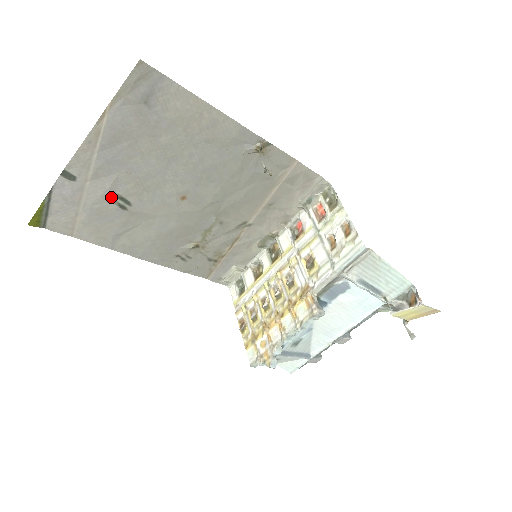
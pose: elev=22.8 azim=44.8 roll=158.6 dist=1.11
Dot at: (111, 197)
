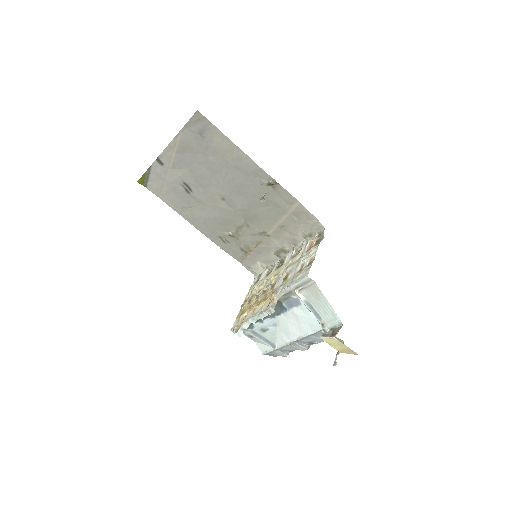
Dot at: (181, 182)
